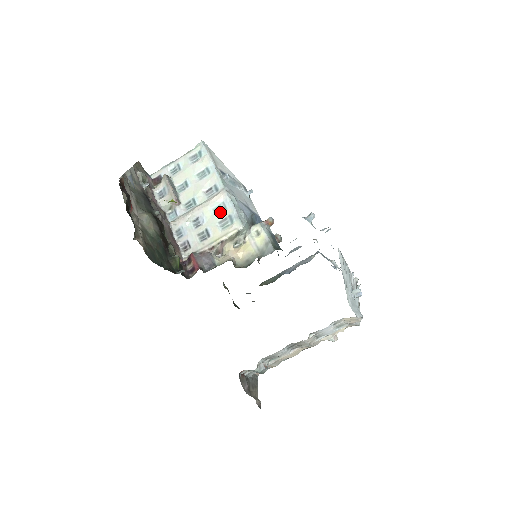
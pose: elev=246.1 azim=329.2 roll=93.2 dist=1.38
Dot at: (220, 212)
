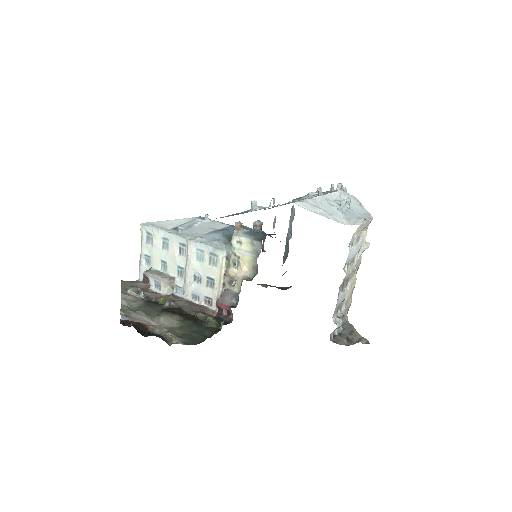
Dot at: (202, 257)
